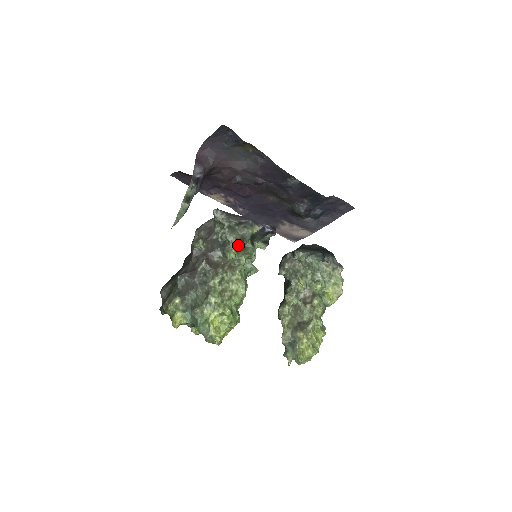
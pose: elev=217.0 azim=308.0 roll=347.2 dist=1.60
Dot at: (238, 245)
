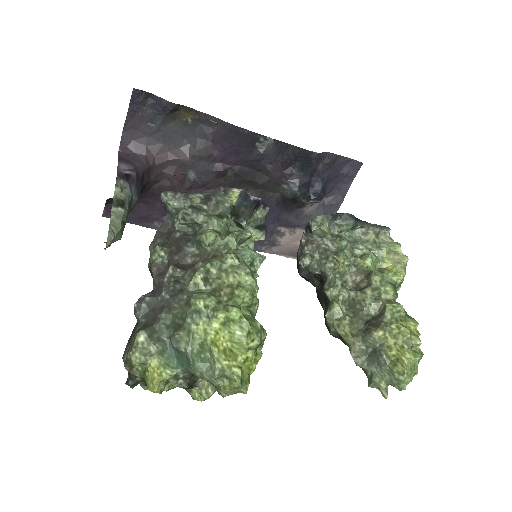
Dot at: (215, 223)
